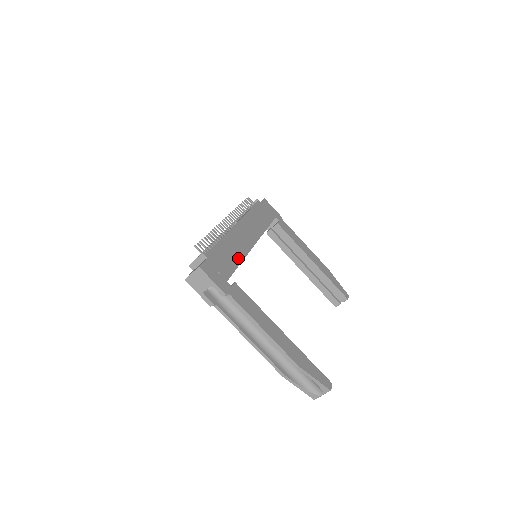
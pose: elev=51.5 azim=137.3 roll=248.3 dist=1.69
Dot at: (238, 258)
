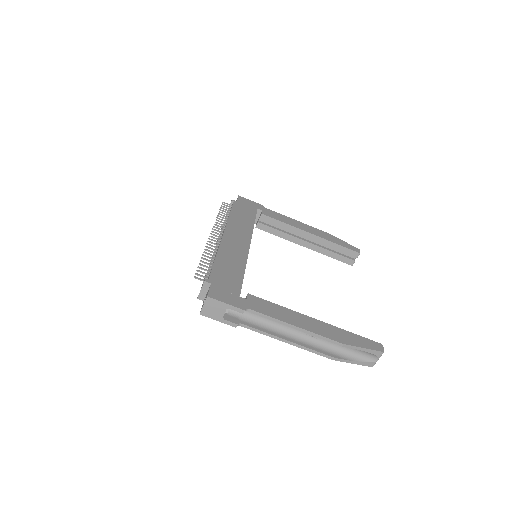
Dot at: (240, 268)
